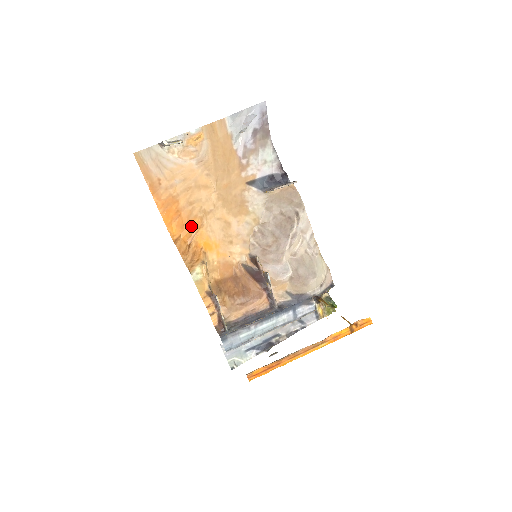
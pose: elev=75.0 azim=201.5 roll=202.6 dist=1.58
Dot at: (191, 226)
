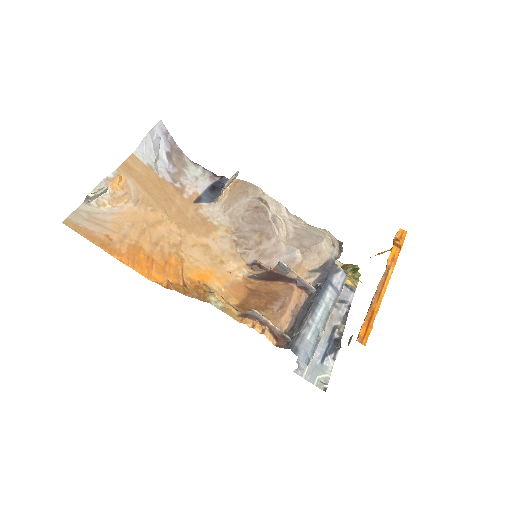
Dot at: (172, 266)
